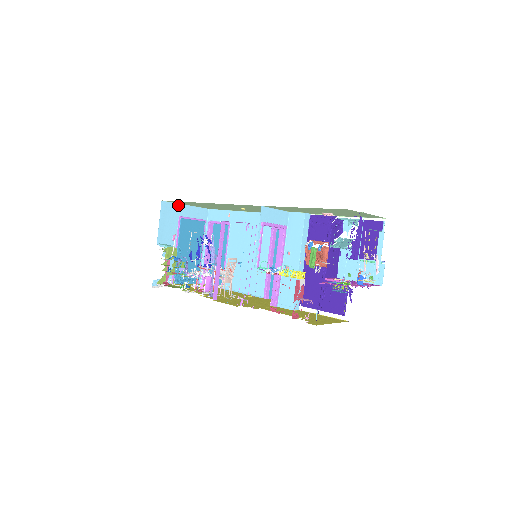
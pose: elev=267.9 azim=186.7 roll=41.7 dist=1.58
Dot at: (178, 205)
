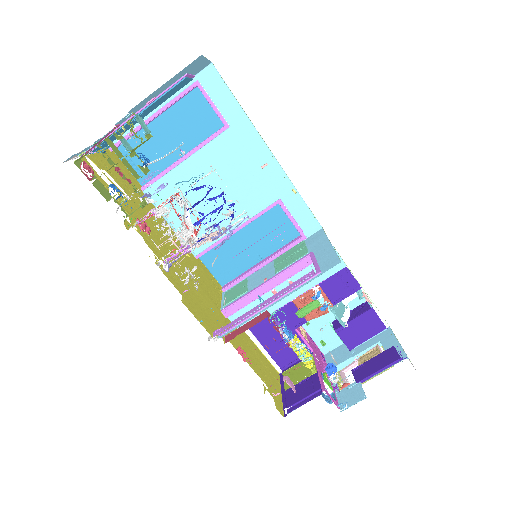
Dot at: (203, 59)
